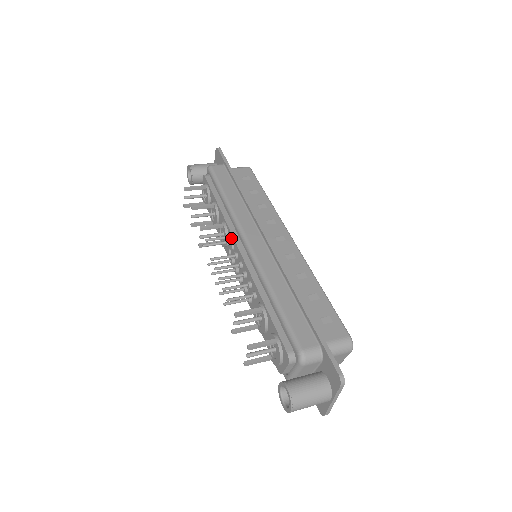
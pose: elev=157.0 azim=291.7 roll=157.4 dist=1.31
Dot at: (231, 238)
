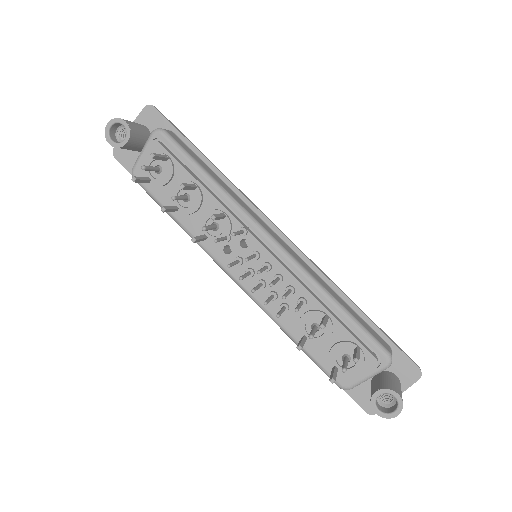
Dot at: (246, 233)
